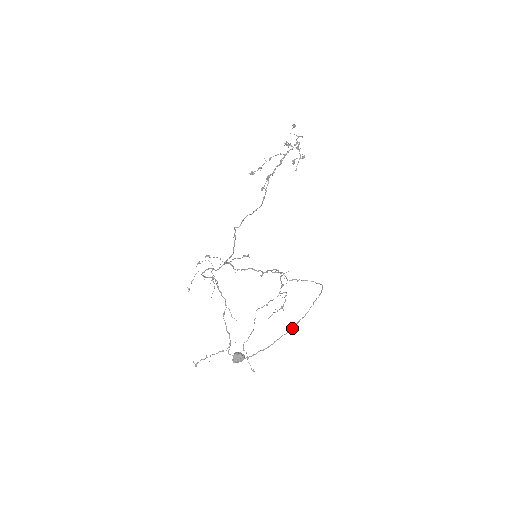
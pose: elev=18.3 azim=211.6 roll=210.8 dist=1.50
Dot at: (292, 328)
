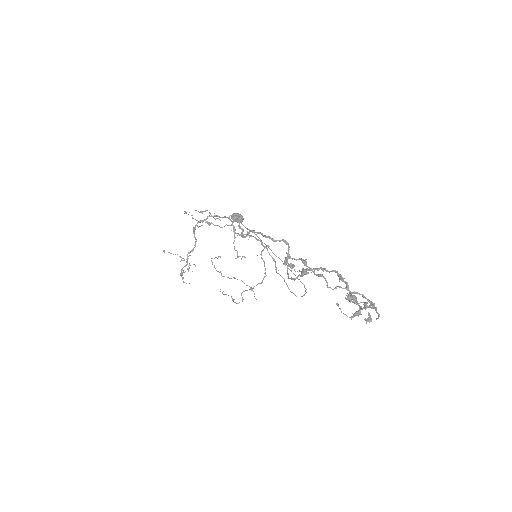
Dot at: occluded
